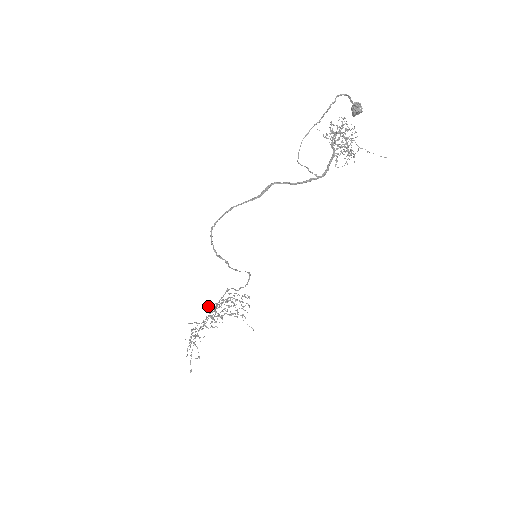
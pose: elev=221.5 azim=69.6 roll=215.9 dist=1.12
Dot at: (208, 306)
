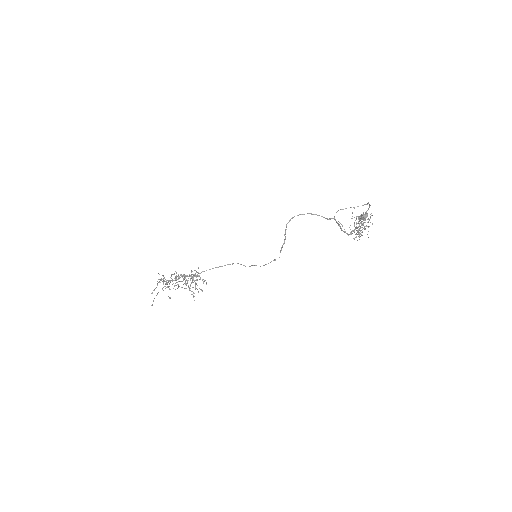
Dot at: occluded
